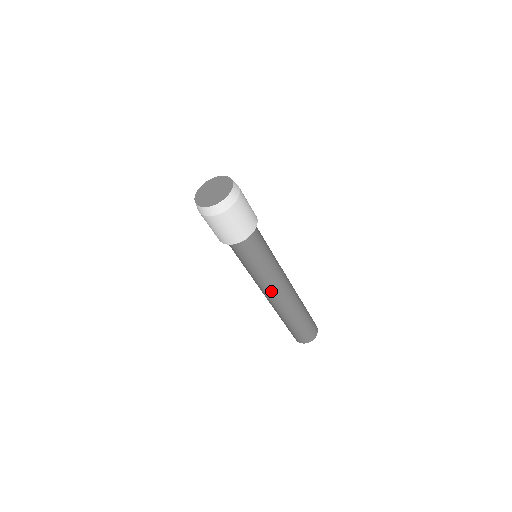
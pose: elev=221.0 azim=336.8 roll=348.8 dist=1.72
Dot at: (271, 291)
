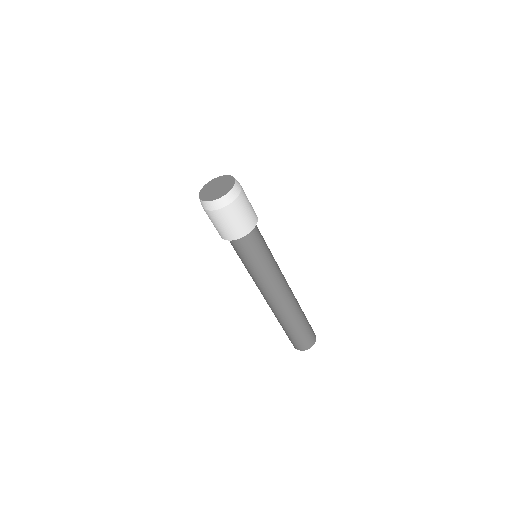
Dot at: (276, 289)
